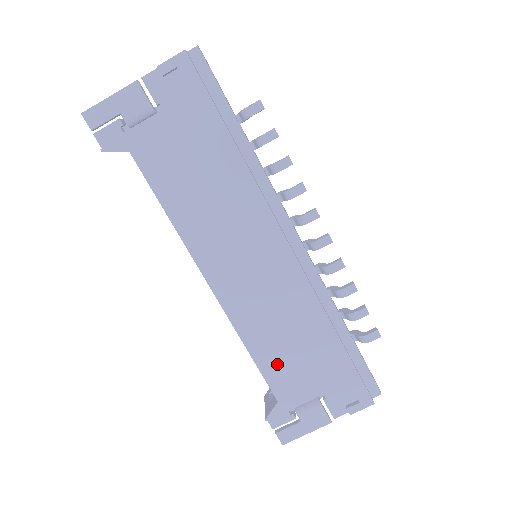
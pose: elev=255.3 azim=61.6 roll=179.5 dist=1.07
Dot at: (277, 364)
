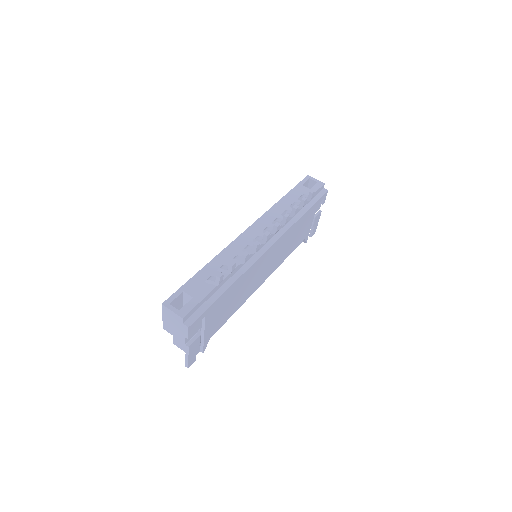
Dot at: (297, 242)
